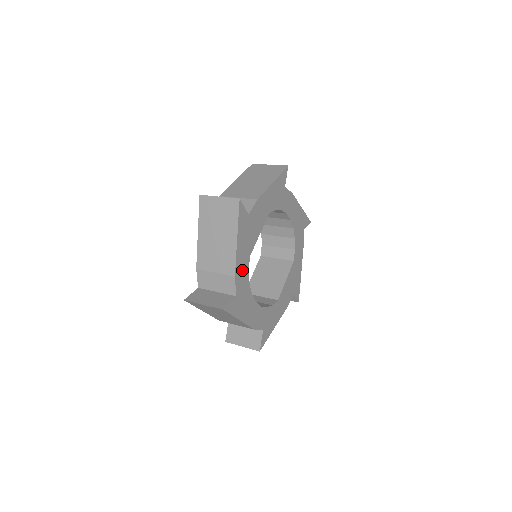
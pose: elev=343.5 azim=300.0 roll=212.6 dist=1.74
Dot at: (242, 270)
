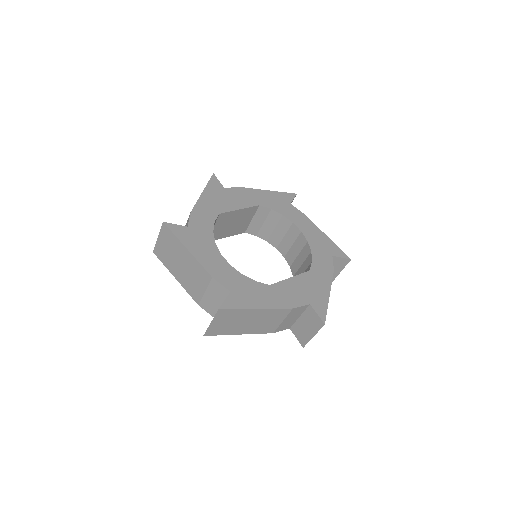
Dot at: (204, 216)
